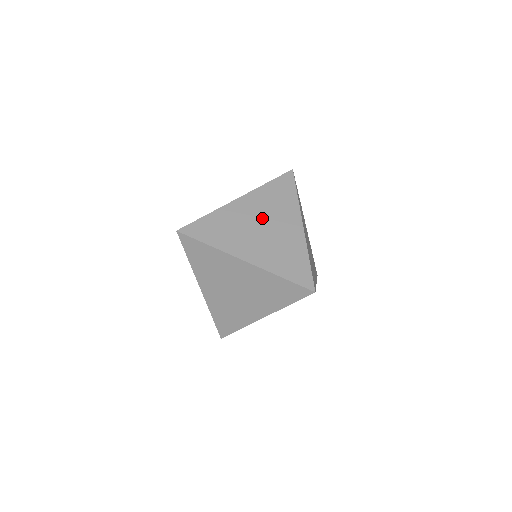
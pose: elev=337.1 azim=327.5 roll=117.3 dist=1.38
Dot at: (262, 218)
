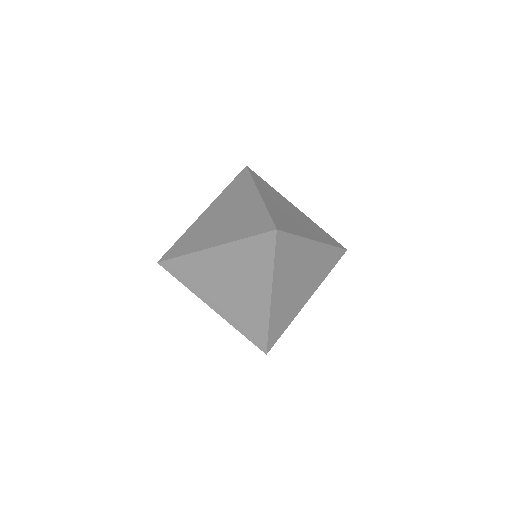
Dot at: (298, 216)
